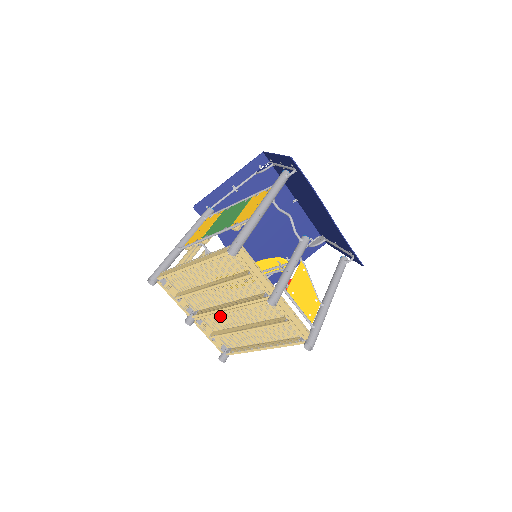
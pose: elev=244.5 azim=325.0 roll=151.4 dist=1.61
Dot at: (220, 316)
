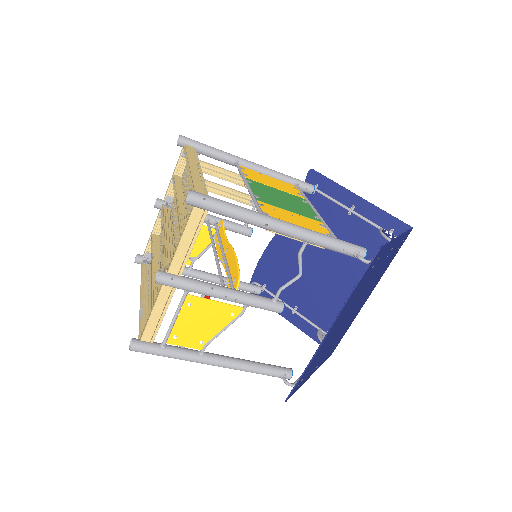
Dot at: occluded
